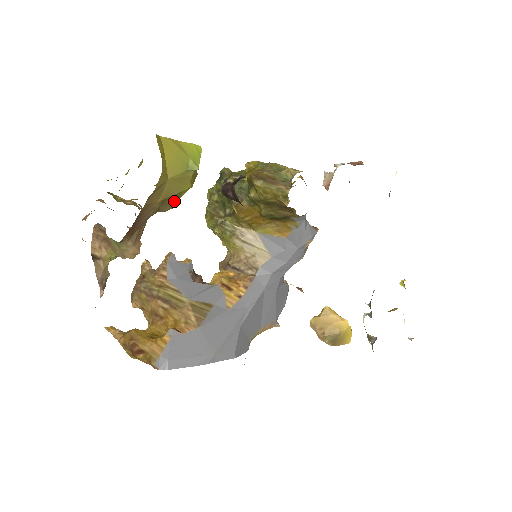
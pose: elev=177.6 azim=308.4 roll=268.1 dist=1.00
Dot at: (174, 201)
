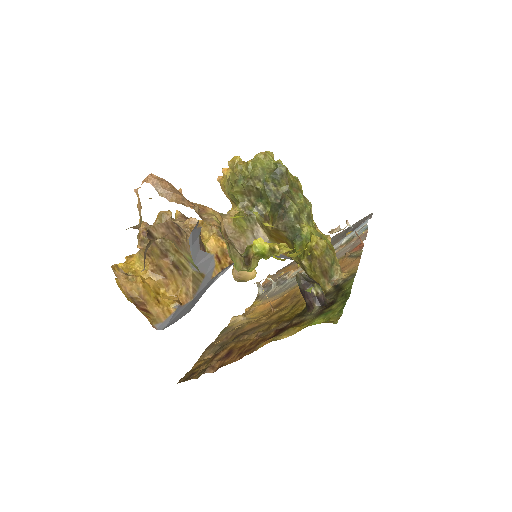
Dot at: occluded
